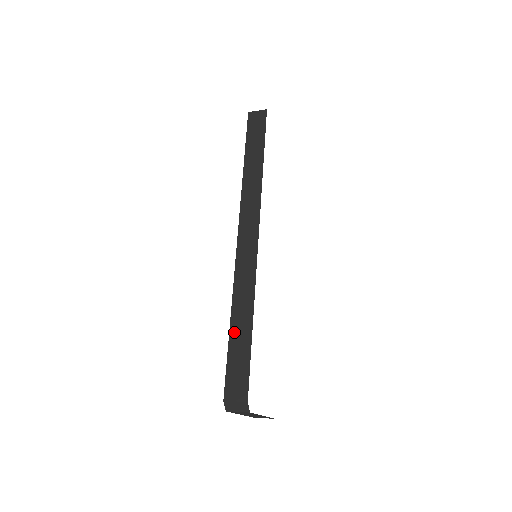
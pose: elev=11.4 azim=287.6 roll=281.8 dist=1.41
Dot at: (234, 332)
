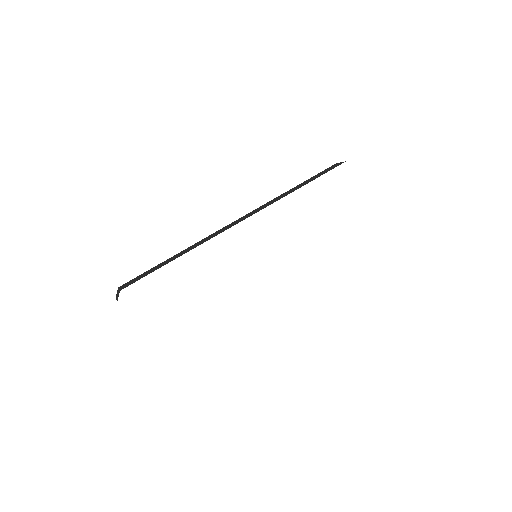
Dot at: (167, 260)
